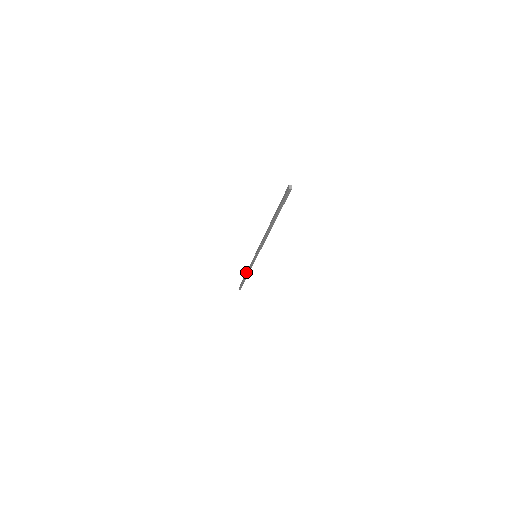
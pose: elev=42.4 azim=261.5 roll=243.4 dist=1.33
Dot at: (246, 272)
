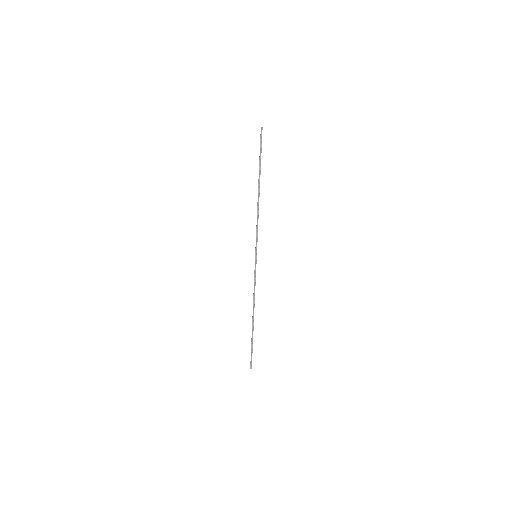
Dot at: occluded
